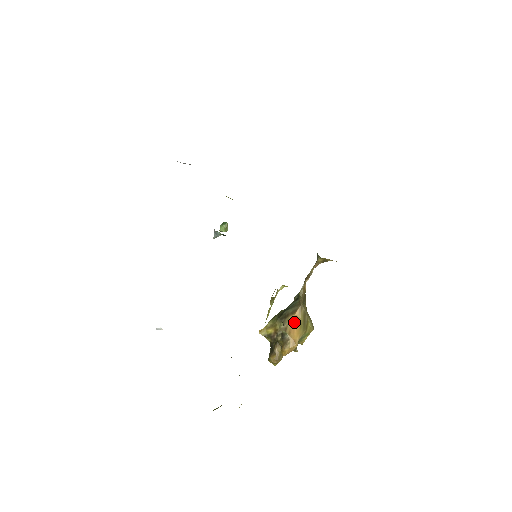
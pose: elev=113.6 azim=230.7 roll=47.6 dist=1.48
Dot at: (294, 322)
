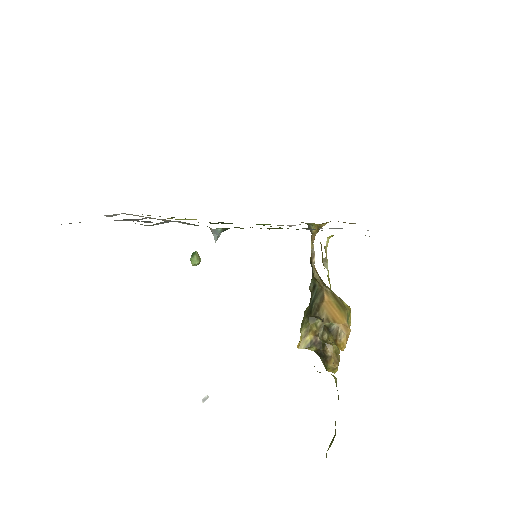
Dot at: (330, 308)
